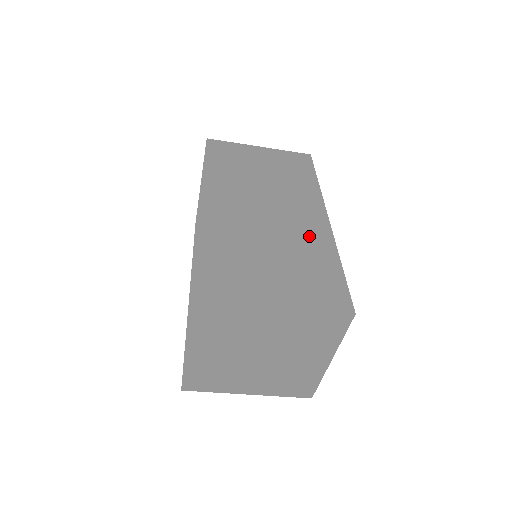
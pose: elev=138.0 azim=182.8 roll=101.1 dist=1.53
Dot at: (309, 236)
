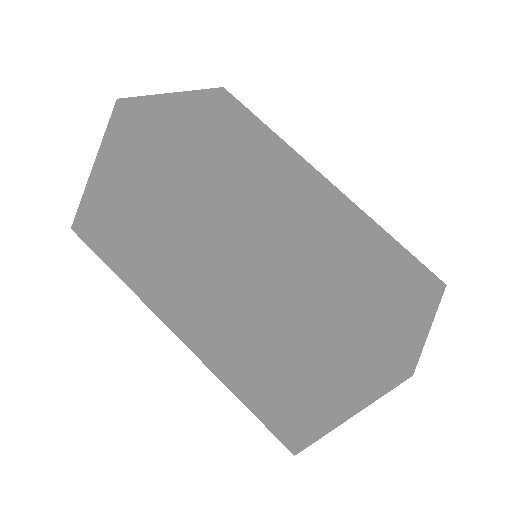
Dot at: (275, 291)
